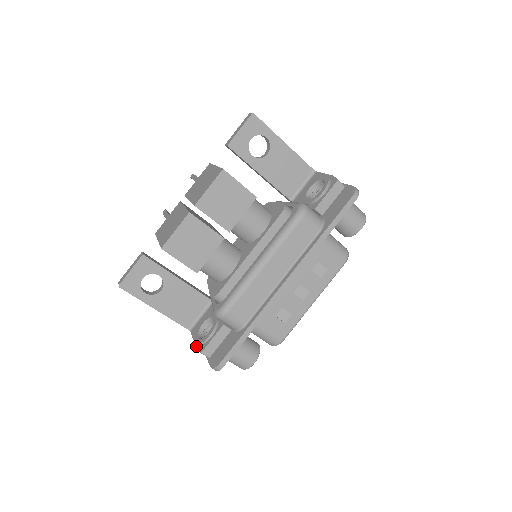
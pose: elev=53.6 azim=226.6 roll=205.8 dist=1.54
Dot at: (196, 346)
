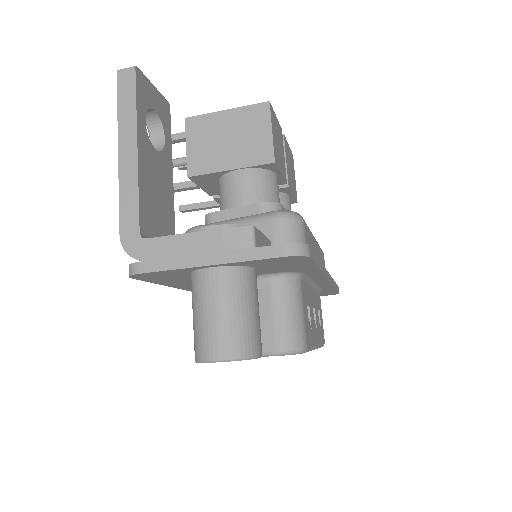
Dot at: (216, 228)
